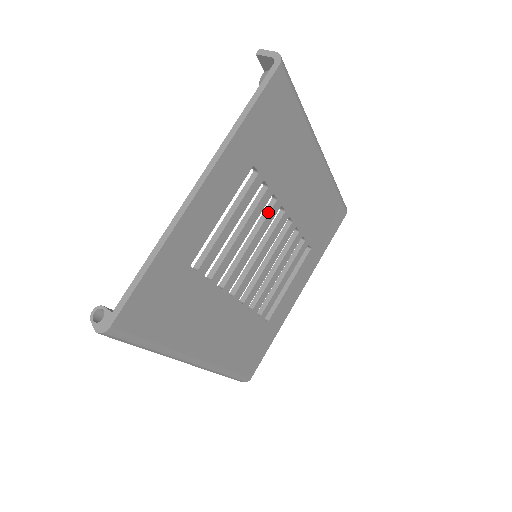
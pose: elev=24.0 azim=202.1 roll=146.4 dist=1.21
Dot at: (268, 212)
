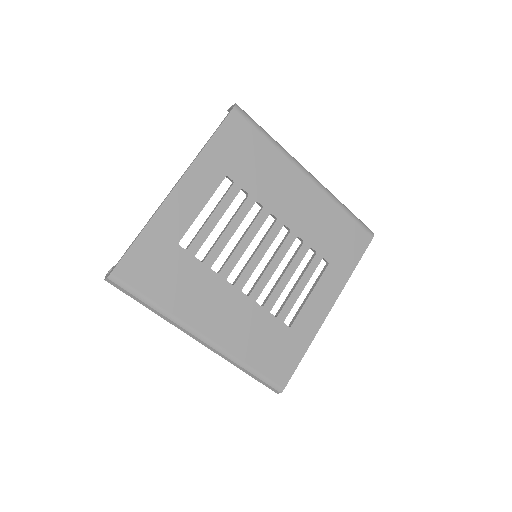
Dot at: (256, 217)
